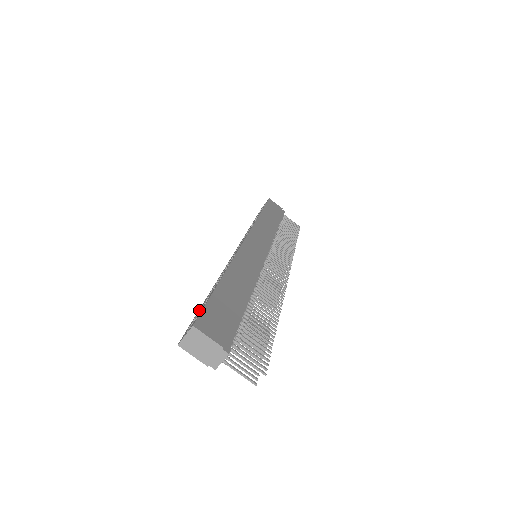
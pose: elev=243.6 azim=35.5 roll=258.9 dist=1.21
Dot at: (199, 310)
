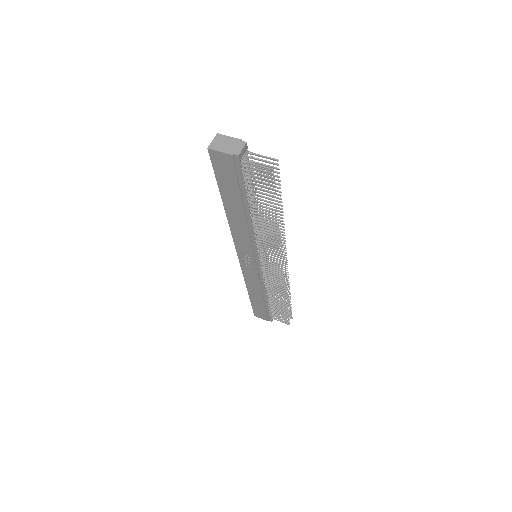
Dot at: occluded
